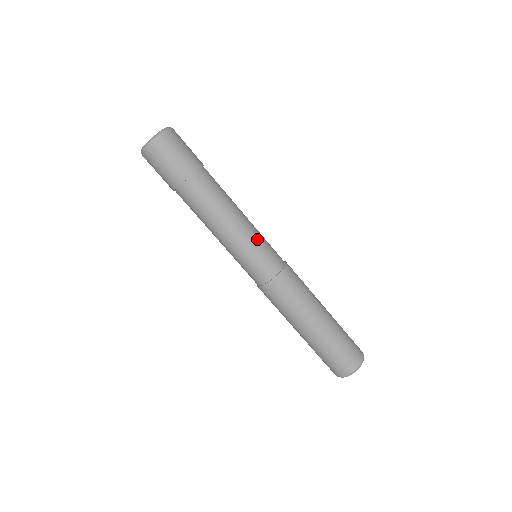
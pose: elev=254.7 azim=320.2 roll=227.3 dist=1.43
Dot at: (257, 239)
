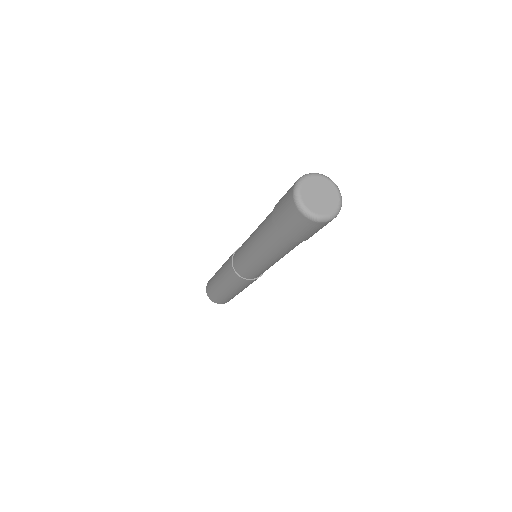
Dot at: occluded
